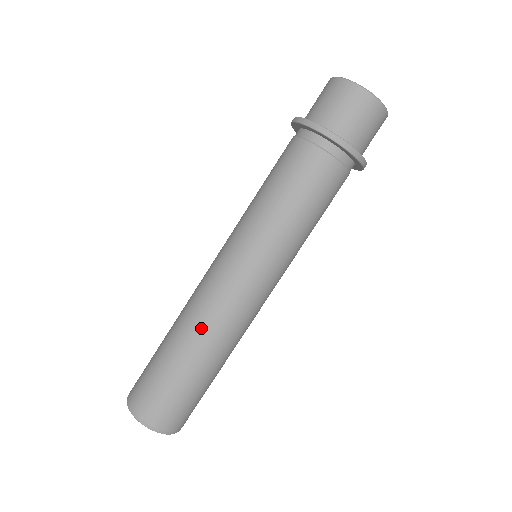
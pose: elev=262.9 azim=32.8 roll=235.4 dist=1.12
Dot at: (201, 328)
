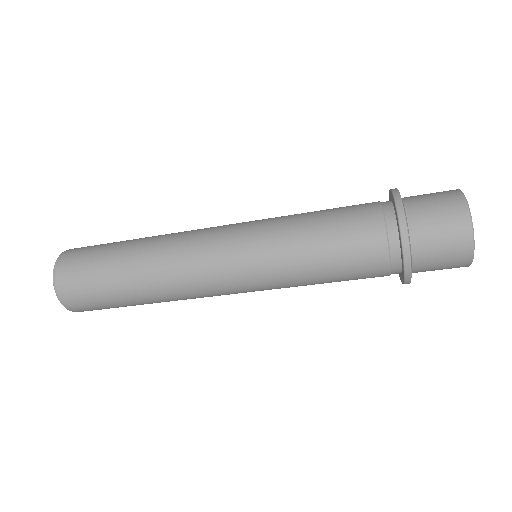
Dot at: (159, 265)
